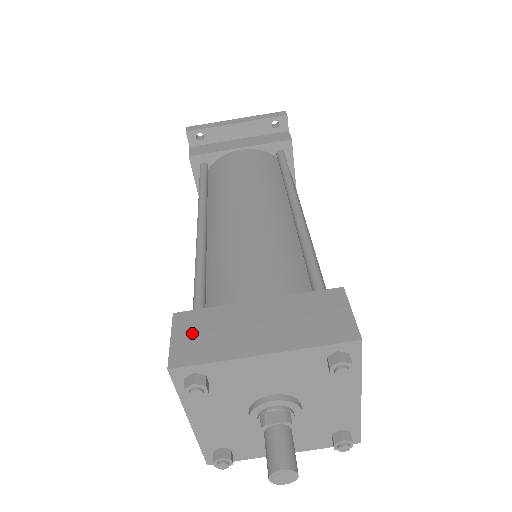
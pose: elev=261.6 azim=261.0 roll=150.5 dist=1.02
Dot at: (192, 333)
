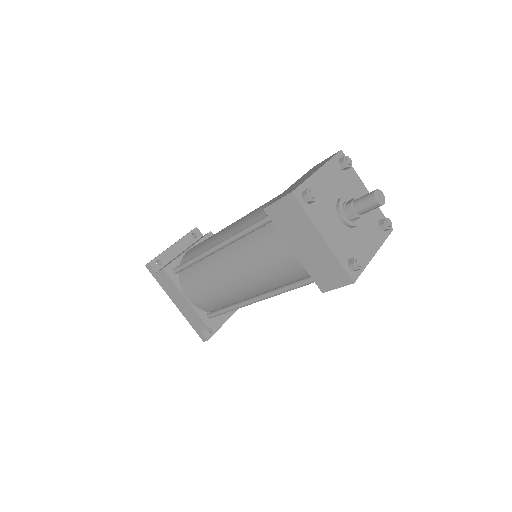
Dot at: (282, 196)
